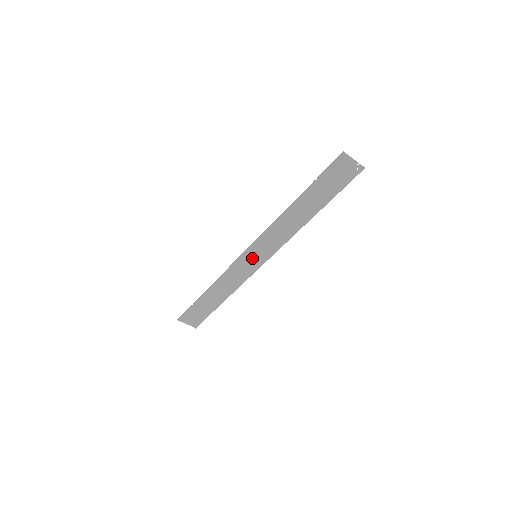
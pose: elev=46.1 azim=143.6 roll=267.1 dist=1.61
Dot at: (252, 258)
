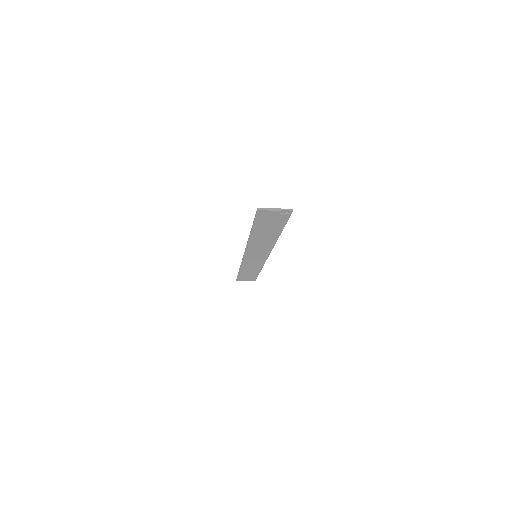
Dot at: (254, 257)
